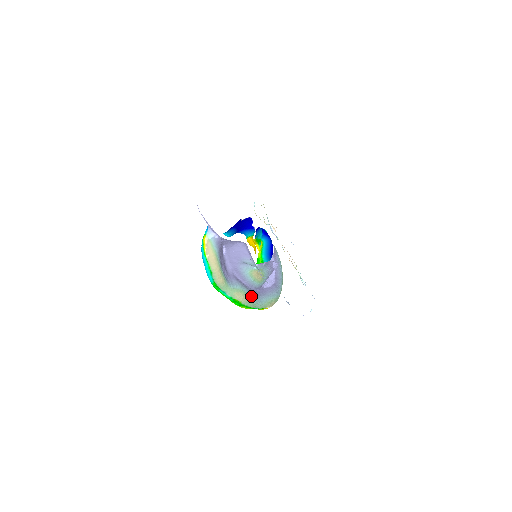
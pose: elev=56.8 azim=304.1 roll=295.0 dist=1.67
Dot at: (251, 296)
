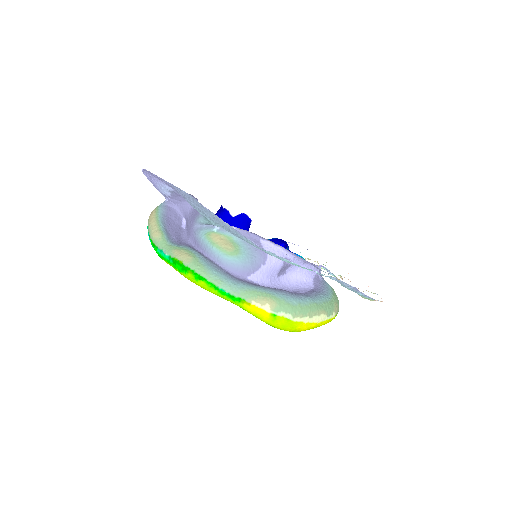
Dot at: (206, 264)
